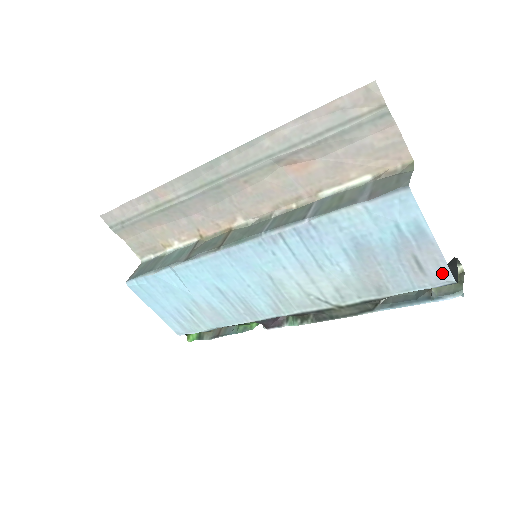
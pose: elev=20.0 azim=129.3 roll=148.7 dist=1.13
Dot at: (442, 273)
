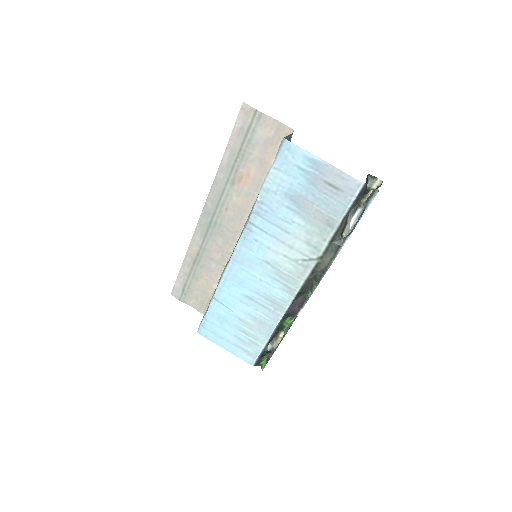
Dot at: (349, 182)
